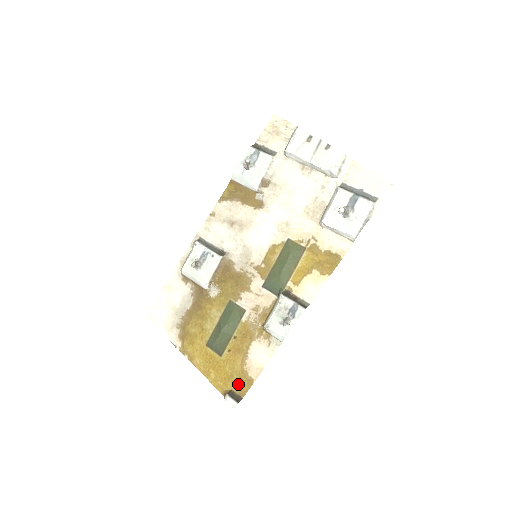
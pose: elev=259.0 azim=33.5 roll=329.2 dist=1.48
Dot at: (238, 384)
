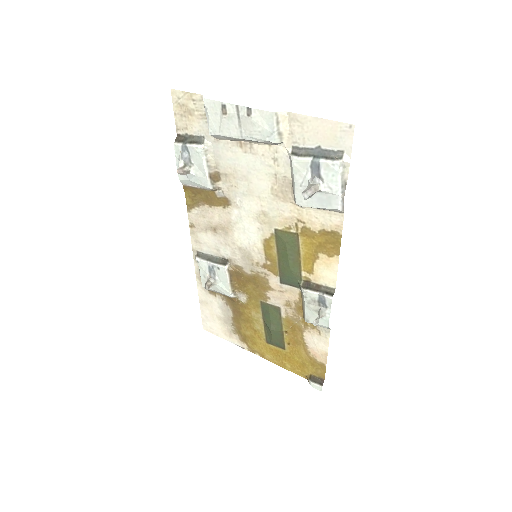
Dot at: (313, 369)
